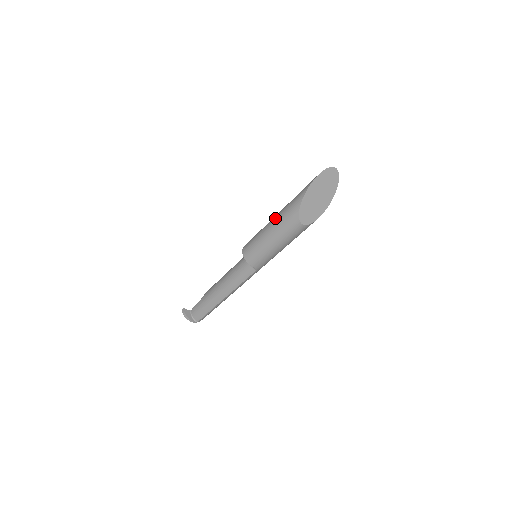
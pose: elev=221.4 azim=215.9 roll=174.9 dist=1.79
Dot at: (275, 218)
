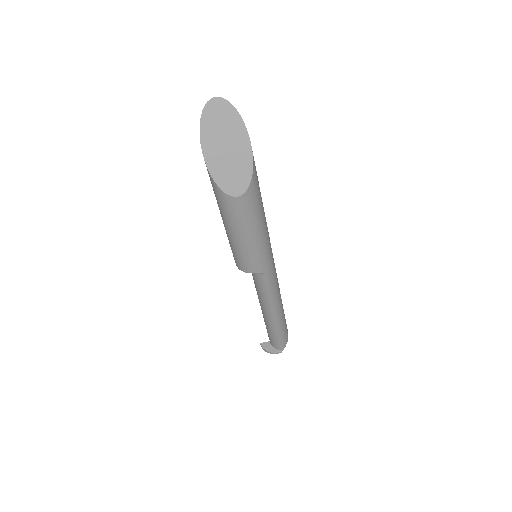
Dot at: occluded
